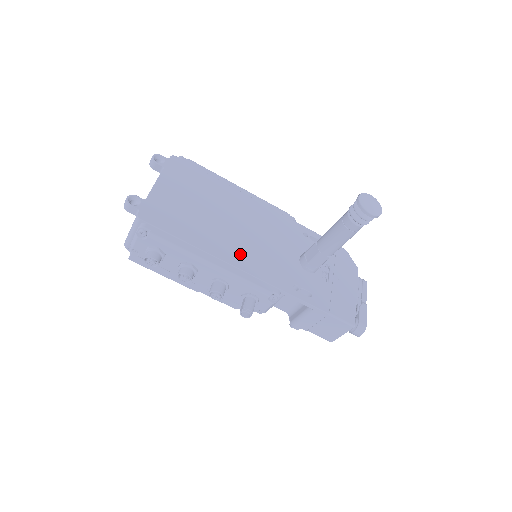
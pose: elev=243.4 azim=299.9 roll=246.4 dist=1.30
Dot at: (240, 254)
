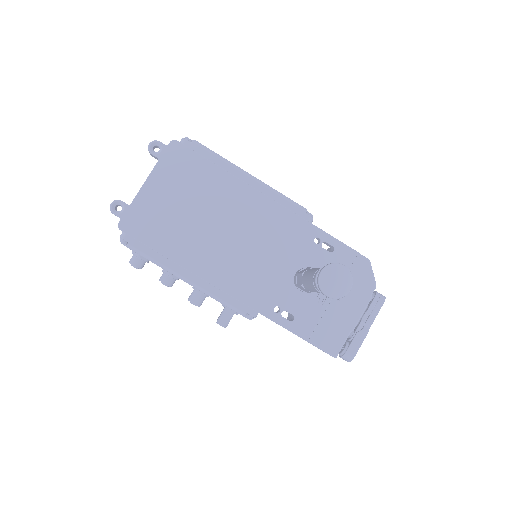
Dot at: (221, 269)
